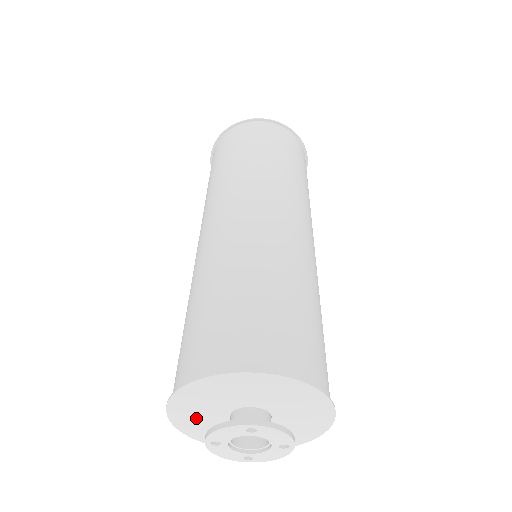
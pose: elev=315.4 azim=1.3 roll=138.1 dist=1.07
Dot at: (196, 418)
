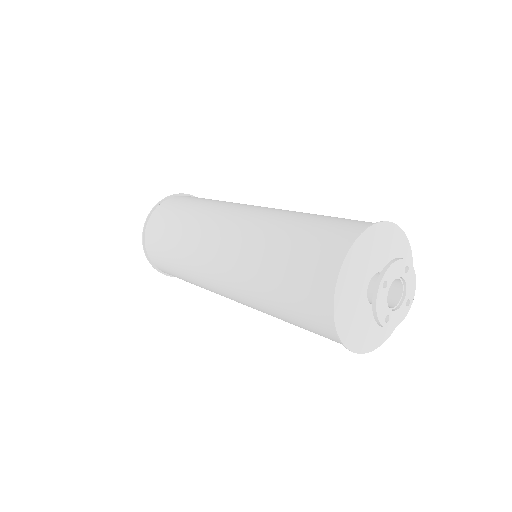
Dot at: (352, 279)
